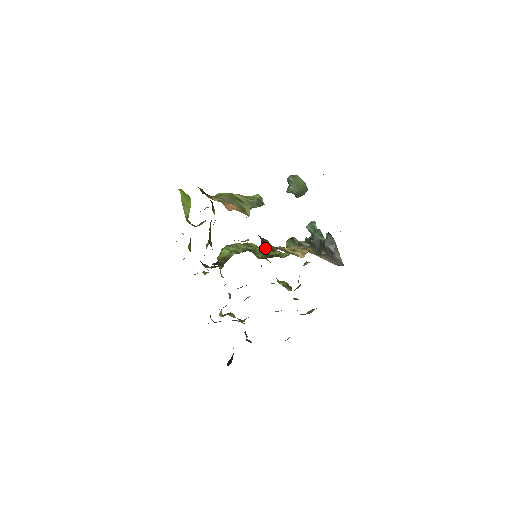
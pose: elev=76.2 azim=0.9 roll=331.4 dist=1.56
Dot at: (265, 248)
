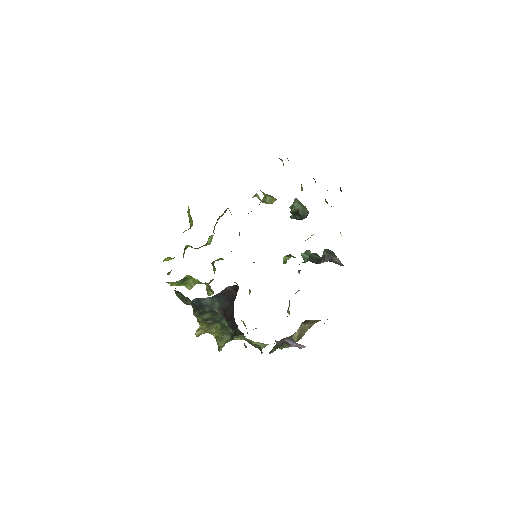
Dot at: occluded
